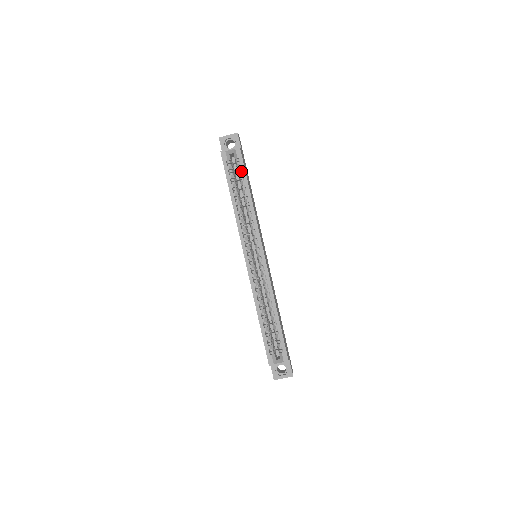
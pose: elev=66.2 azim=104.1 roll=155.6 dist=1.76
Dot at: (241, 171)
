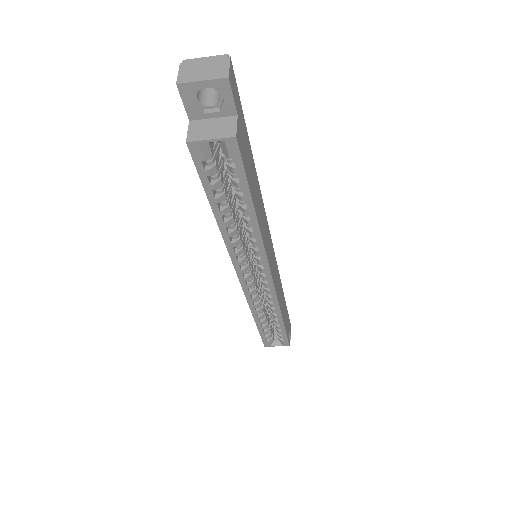
Dot at: (237, 175)
